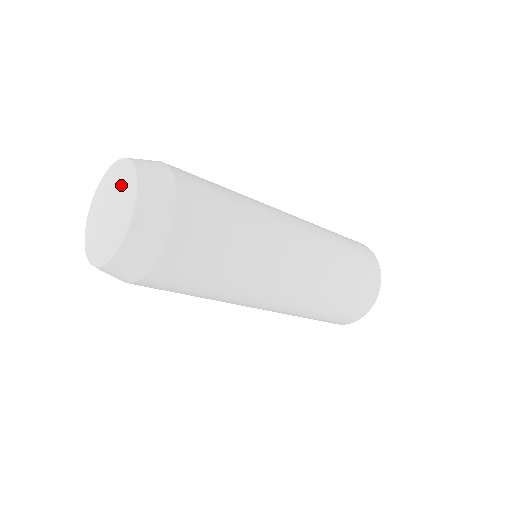
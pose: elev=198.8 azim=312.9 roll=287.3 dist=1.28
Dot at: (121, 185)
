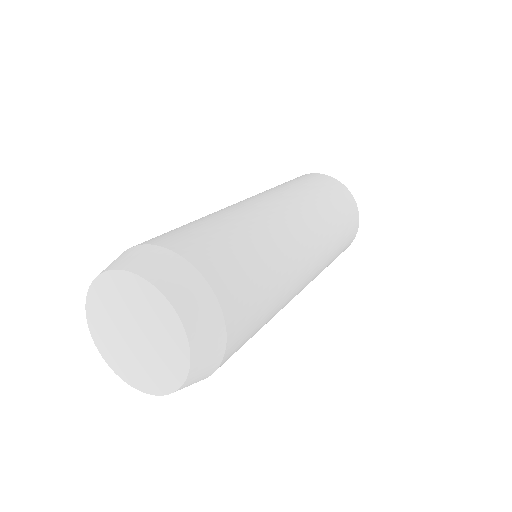
Dot at: (162, 337)
